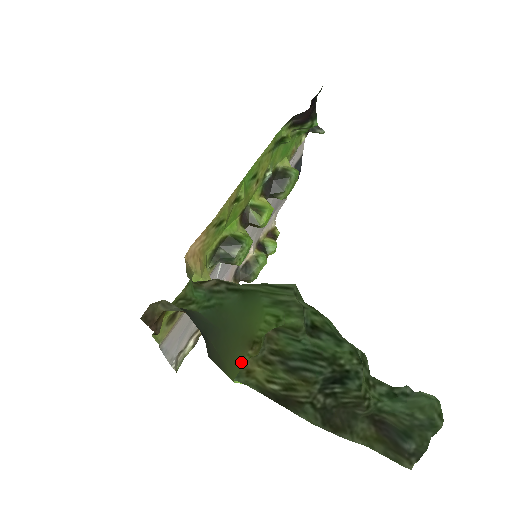
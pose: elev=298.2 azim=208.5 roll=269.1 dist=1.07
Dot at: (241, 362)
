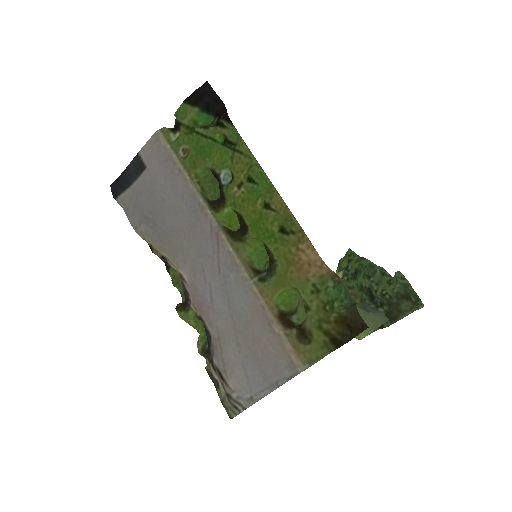
Dot at: occluded
